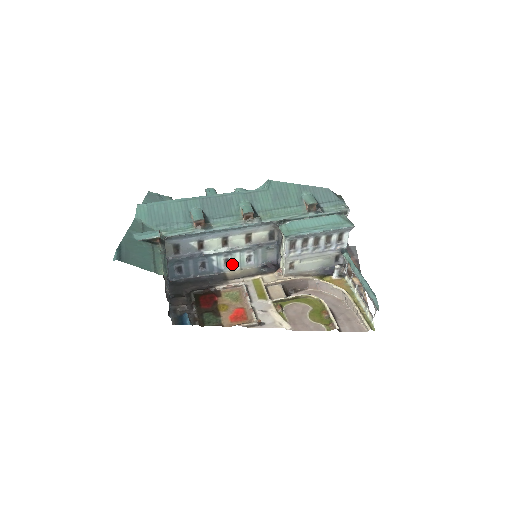
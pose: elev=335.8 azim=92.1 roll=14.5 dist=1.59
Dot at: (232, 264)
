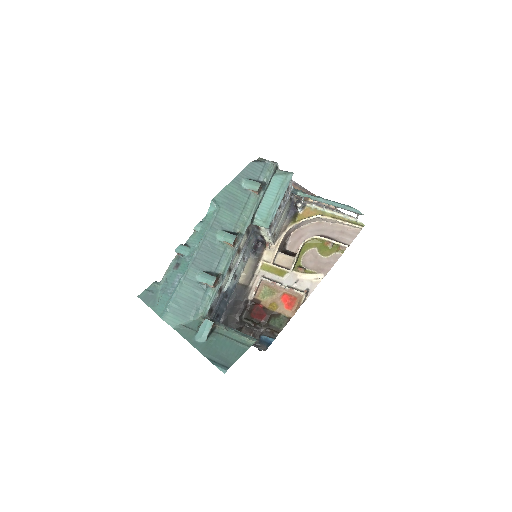
Dot at: (238, 274)
